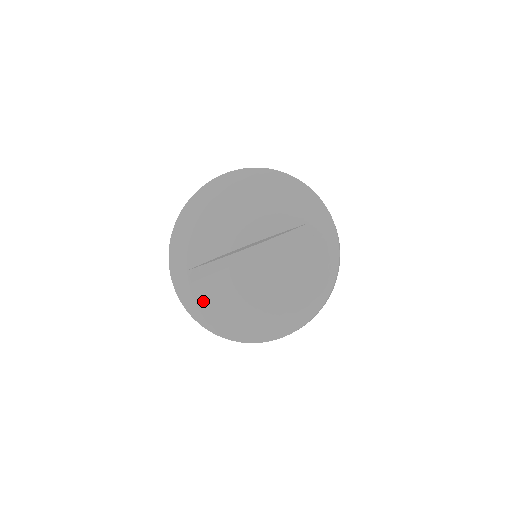
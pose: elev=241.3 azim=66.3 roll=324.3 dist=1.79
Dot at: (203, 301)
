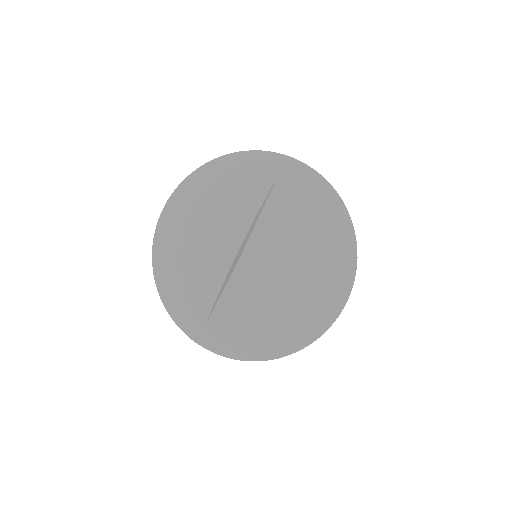
Dot at: (245, 336)
